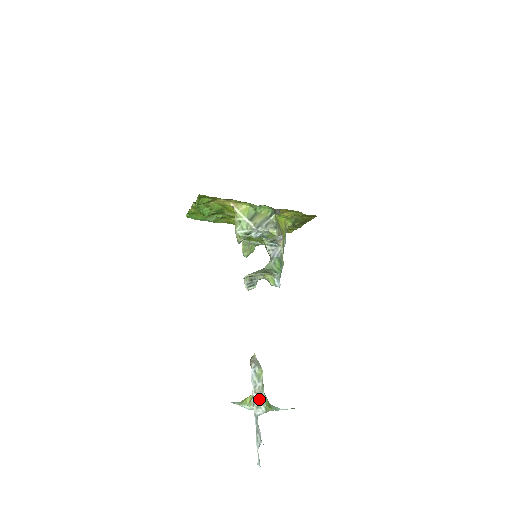
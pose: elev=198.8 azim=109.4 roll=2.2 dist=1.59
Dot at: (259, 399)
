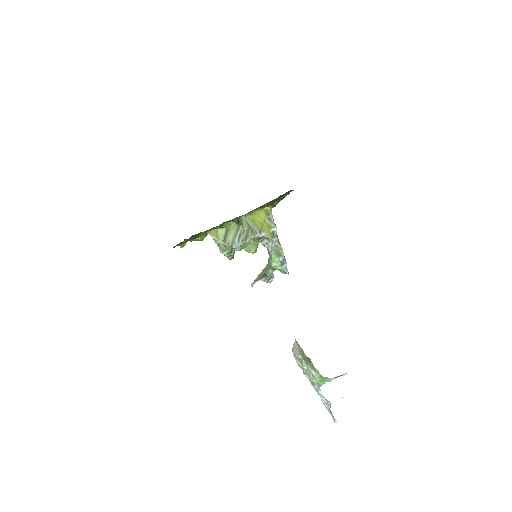
Dot at: (311, 378)
